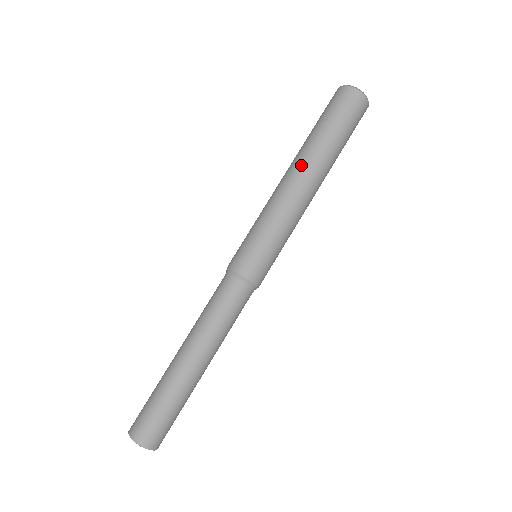
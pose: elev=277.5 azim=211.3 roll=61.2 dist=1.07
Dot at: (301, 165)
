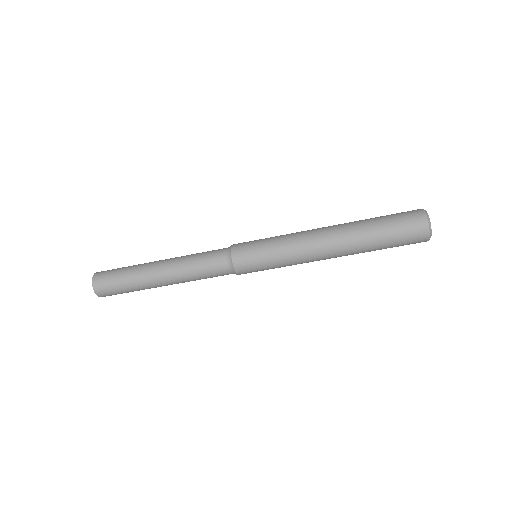
Dot at: (341, 252)
